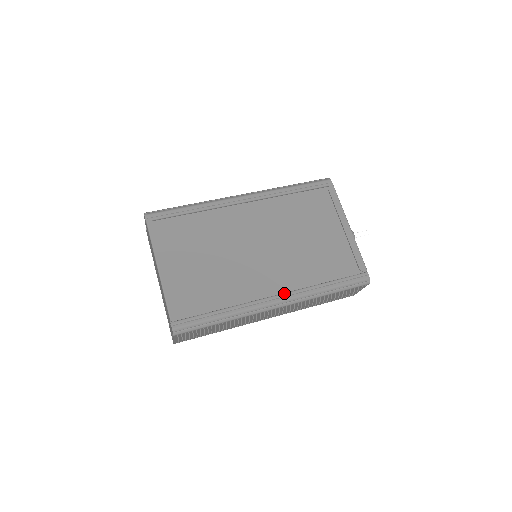
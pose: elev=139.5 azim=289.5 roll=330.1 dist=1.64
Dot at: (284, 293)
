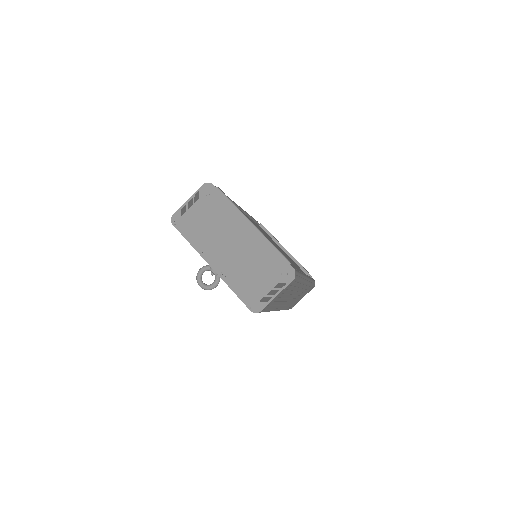
Dot at: occluded
